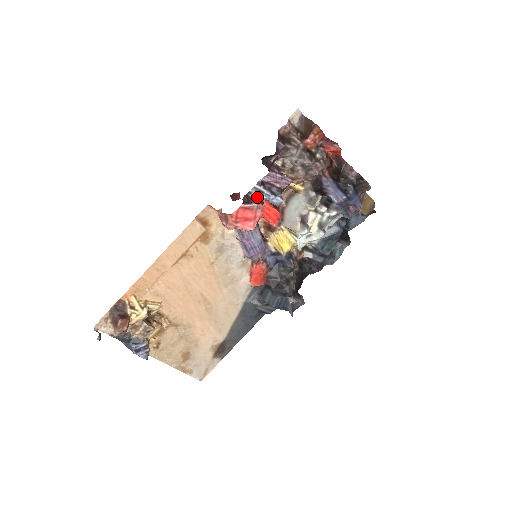
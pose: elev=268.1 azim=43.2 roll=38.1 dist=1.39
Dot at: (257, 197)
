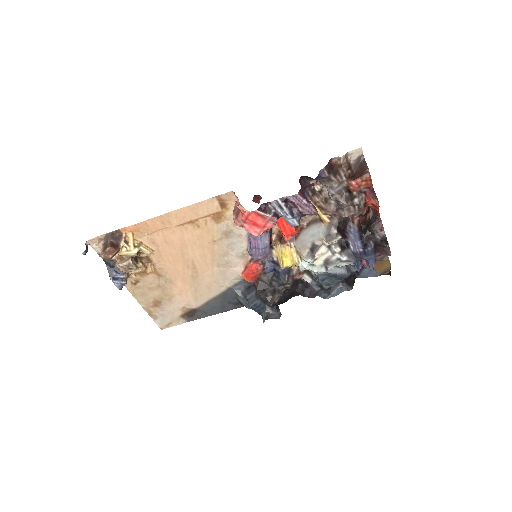
Dot at: (275, 210)
